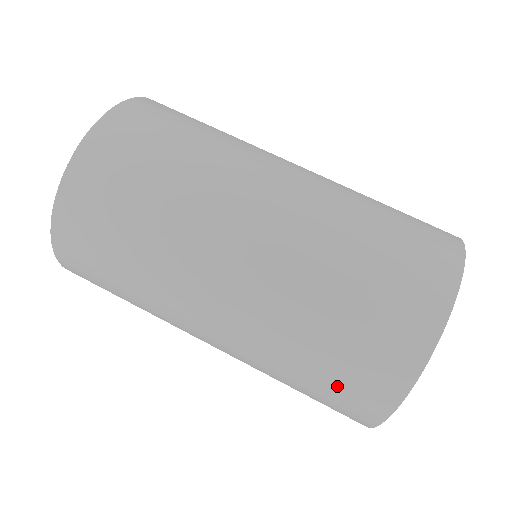
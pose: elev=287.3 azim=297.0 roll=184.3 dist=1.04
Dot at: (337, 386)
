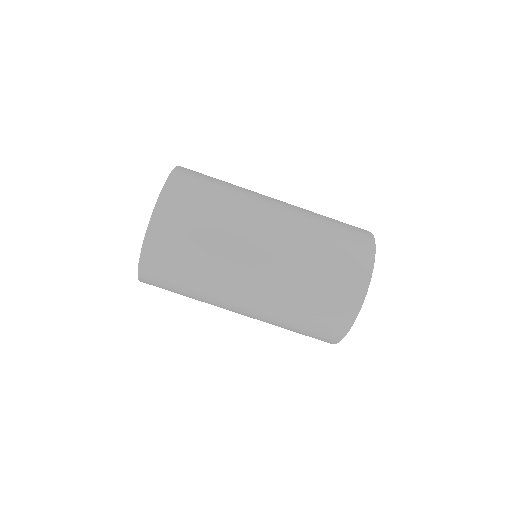
Dot at: (323, 315)
